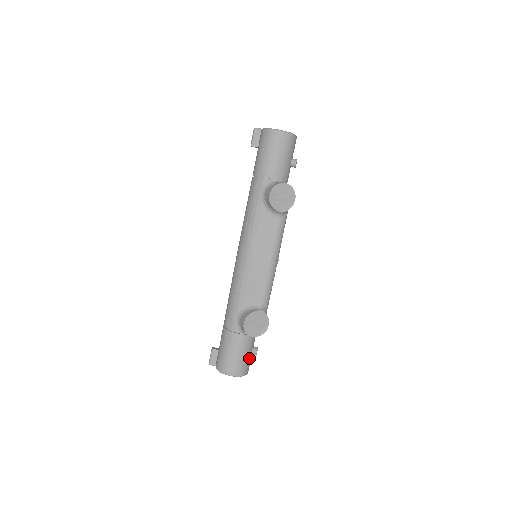
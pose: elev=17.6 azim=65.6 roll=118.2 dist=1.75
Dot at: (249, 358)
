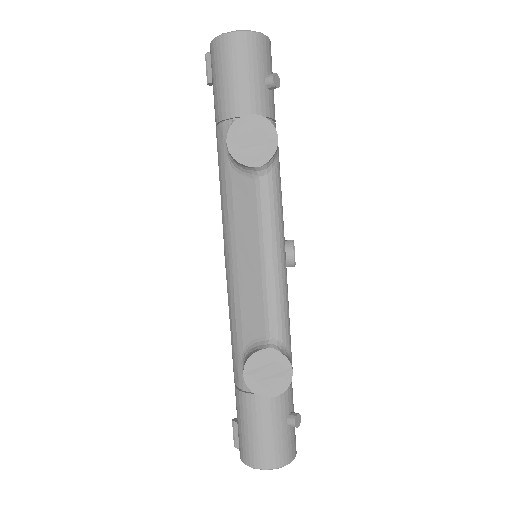
Dot at: (284, 434)
